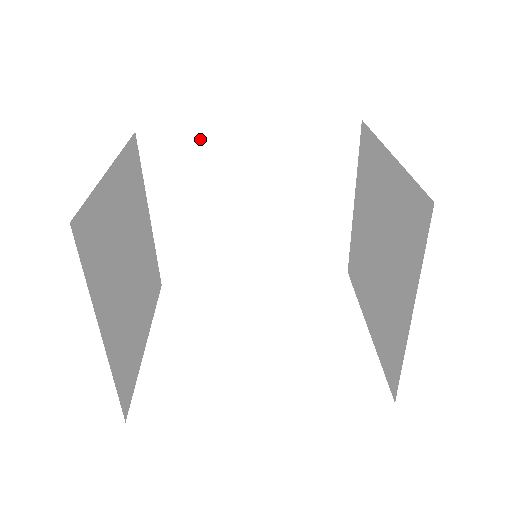
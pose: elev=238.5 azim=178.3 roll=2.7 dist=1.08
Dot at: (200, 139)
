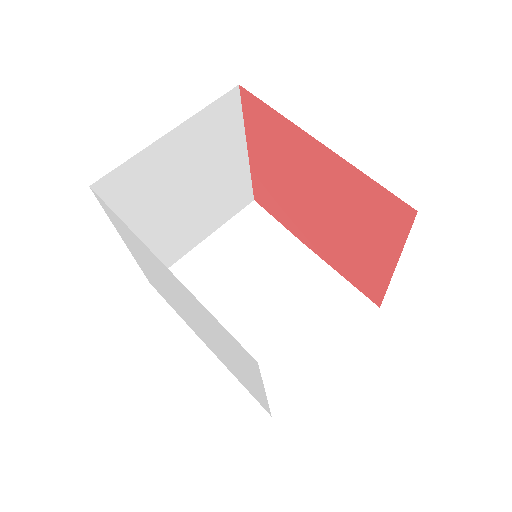
Dot at: (279, 233)
